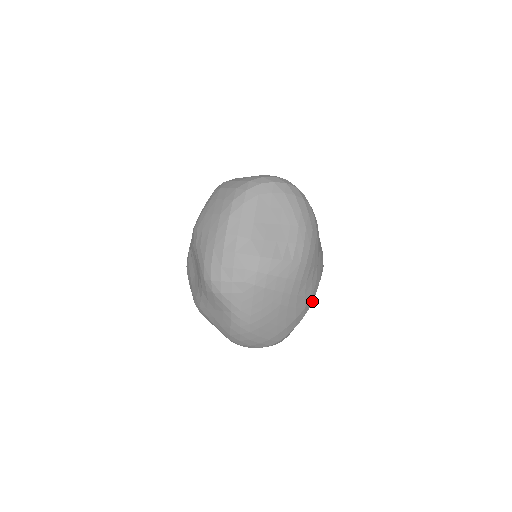
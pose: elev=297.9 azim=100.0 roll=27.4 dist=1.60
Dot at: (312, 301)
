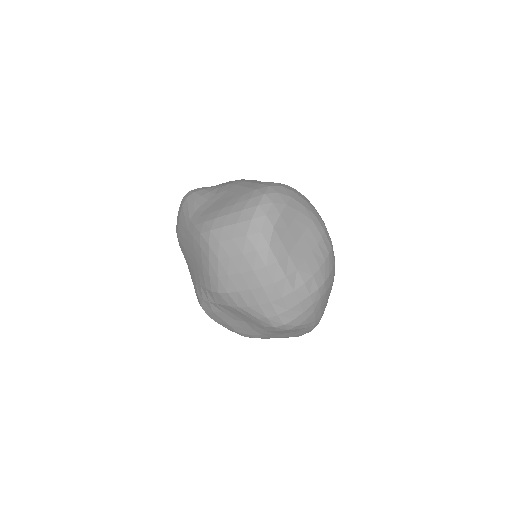
Dot at: occluded
